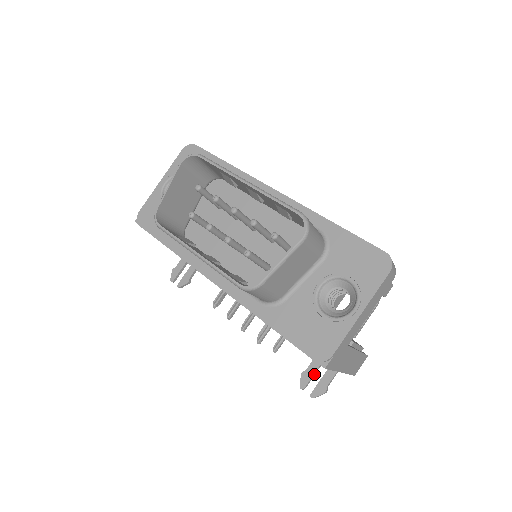
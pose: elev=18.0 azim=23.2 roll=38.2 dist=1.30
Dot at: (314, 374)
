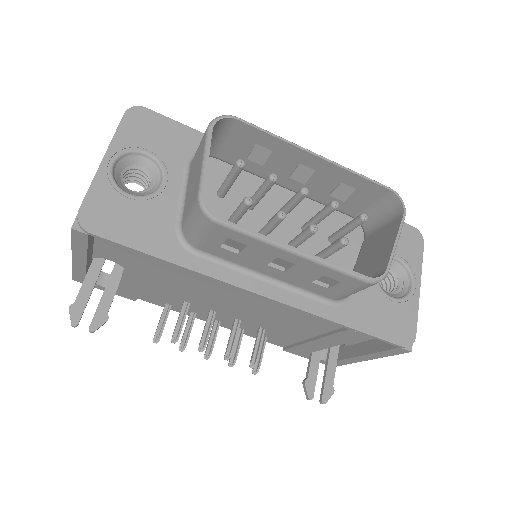
Dot at: (315, 378)
